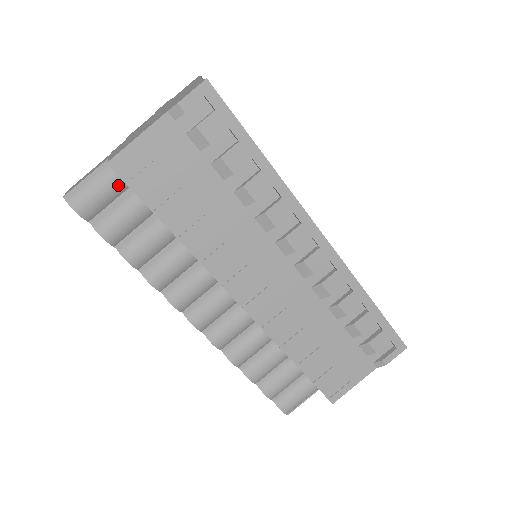
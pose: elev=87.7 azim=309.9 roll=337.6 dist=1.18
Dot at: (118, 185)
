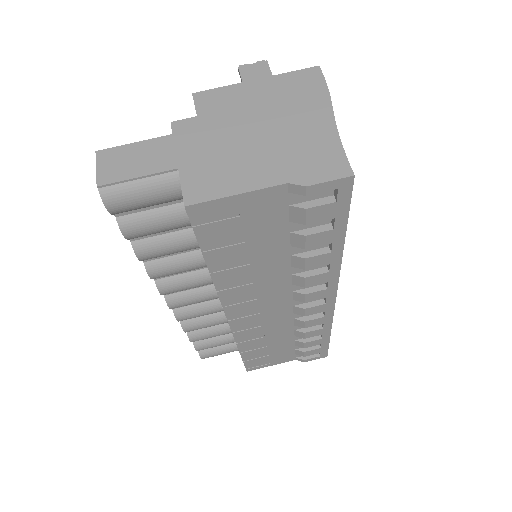
Dot at: (173, 198)
